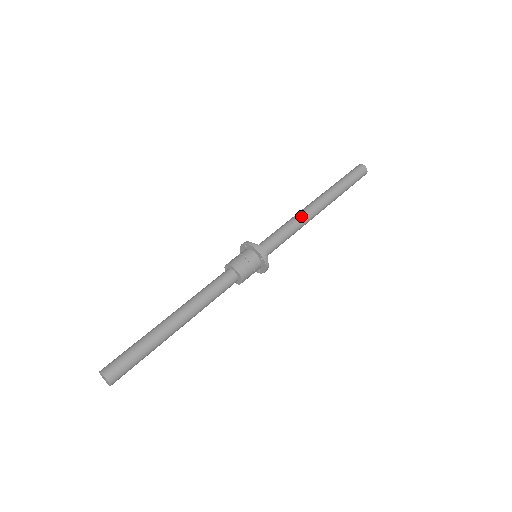
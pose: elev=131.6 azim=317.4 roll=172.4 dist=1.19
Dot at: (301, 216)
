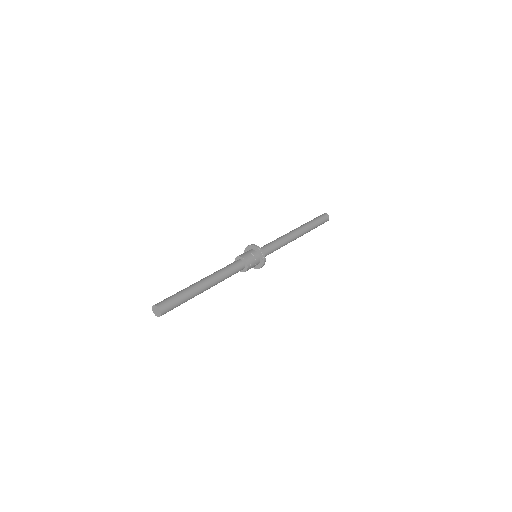
Dot at: (287, 237)
